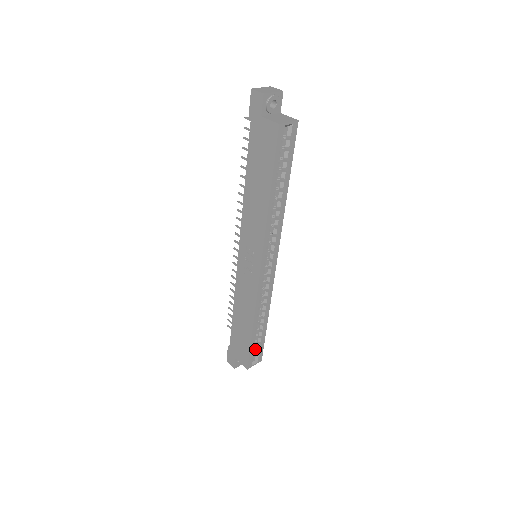
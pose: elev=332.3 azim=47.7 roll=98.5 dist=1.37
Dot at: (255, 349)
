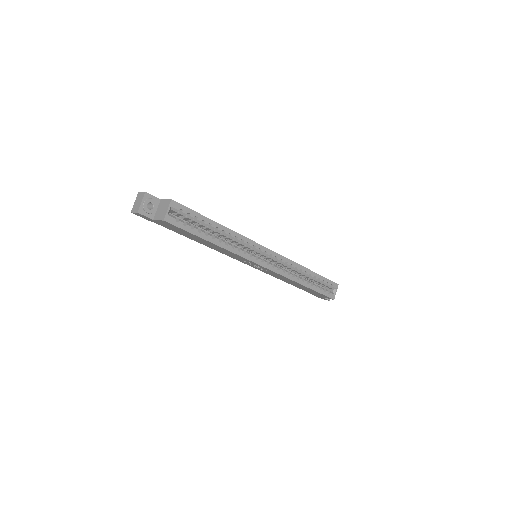
Dot at: occluded
